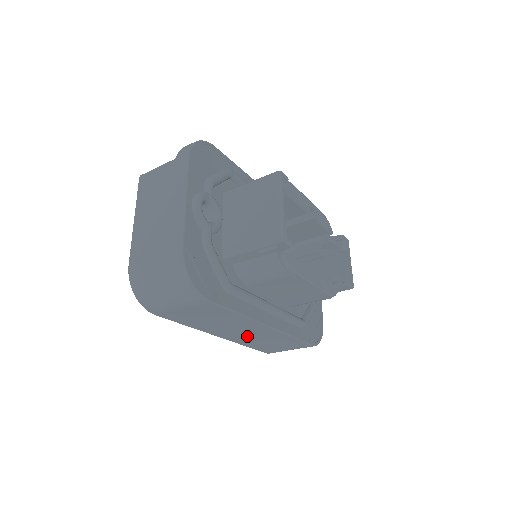
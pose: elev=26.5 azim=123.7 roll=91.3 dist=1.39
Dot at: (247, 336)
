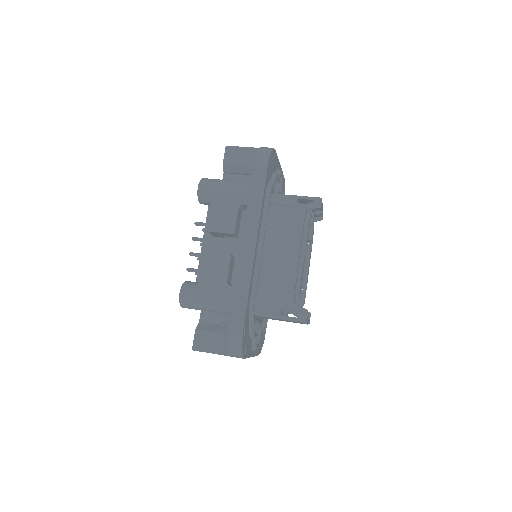
Dot at: occluded
